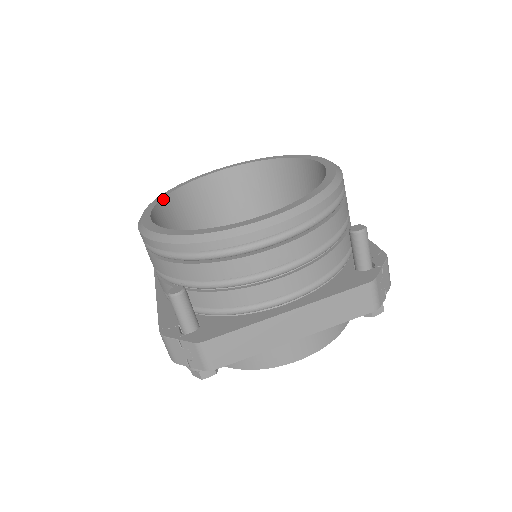
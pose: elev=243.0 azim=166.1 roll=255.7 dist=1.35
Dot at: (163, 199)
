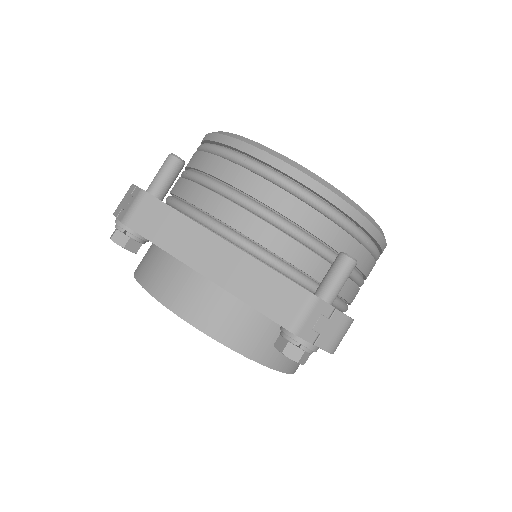
Dot at: occluded
